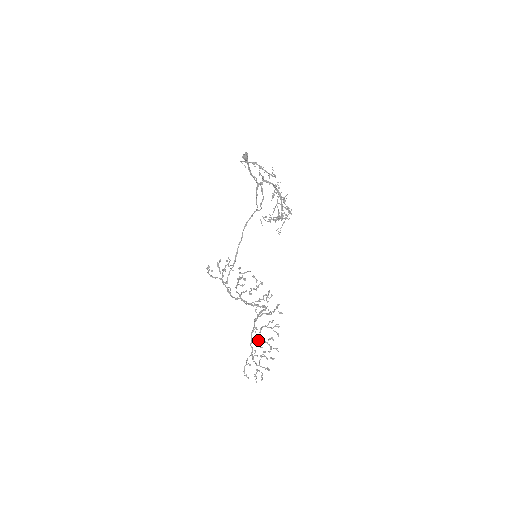
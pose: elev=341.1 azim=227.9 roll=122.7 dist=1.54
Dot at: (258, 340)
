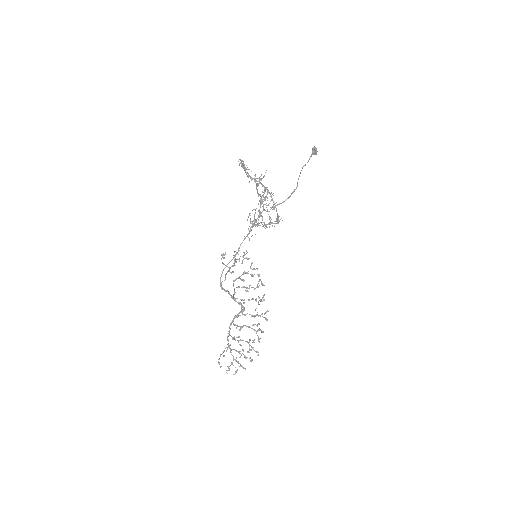
Dot at: occluded
